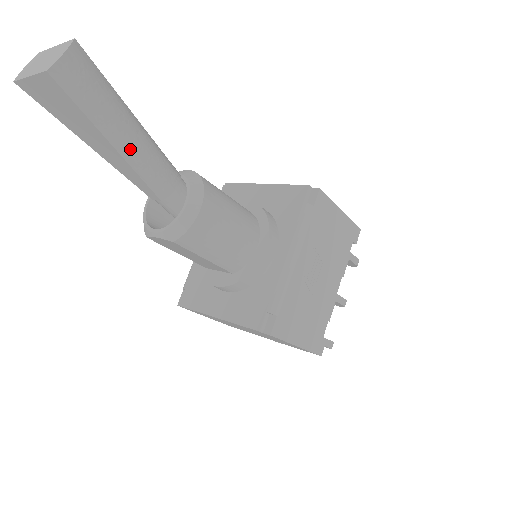
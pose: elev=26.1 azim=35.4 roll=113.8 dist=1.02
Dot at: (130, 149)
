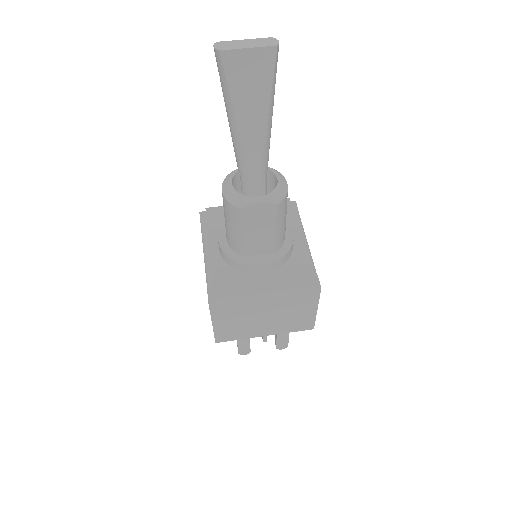
Dot at: (271, 124)
